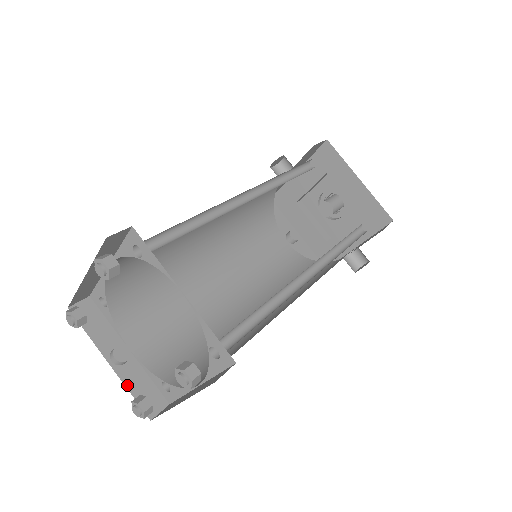
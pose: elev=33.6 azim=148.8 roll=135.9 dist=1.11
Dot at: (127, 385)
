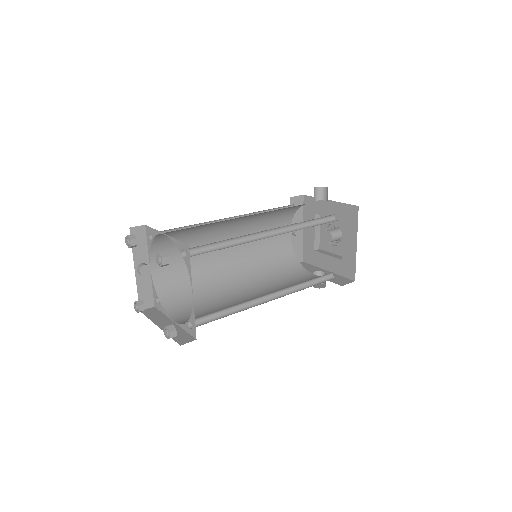
Dot at: (138, 287)
